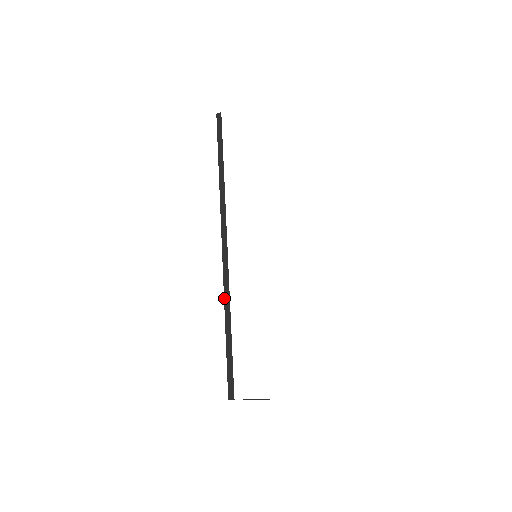
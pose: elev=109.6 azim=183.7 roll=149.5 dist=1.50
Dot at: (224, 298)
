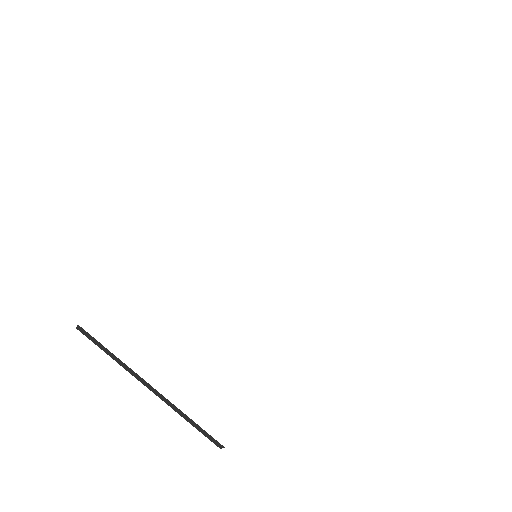
Dot at: occluded
